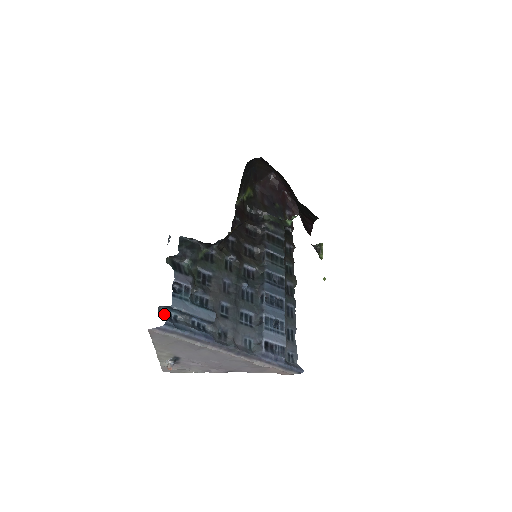
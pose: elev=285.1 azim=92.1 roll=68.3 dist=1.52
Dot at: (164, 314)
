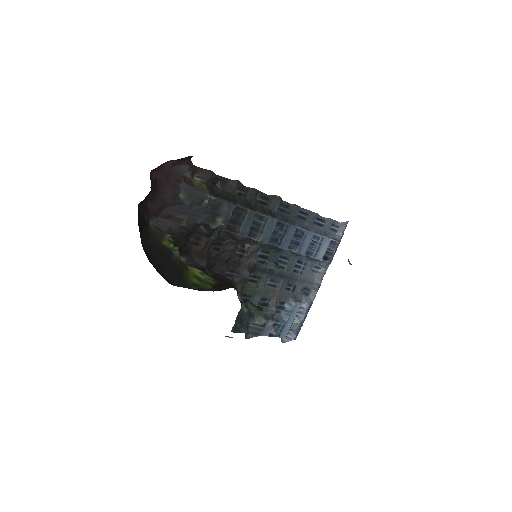
Dot at: occluded
